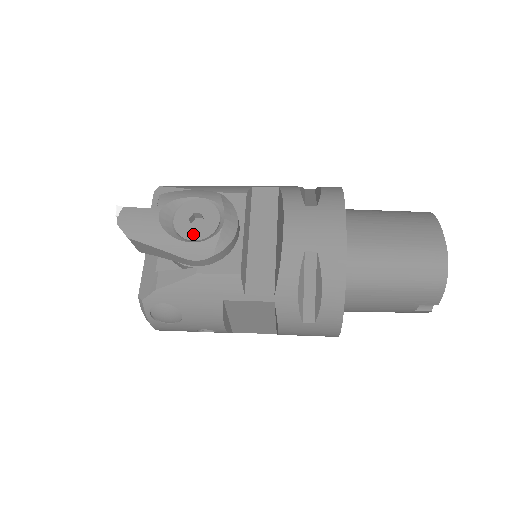
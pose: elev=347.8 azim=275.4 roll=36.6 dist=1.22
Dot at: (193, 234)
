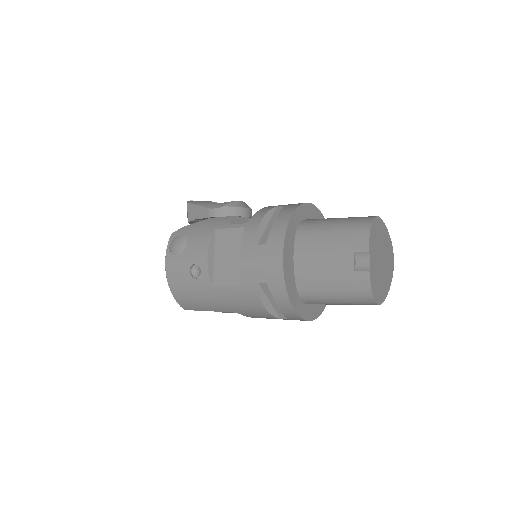
Dot at: occluded
